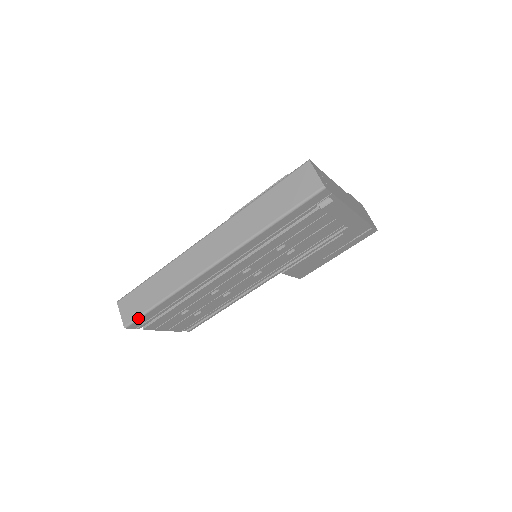
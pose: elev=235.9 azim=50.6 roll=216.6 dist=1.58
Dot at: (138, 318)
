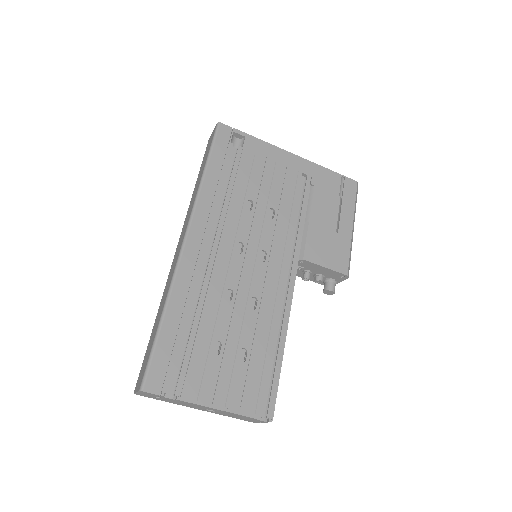
Dot at: (149, 362)
